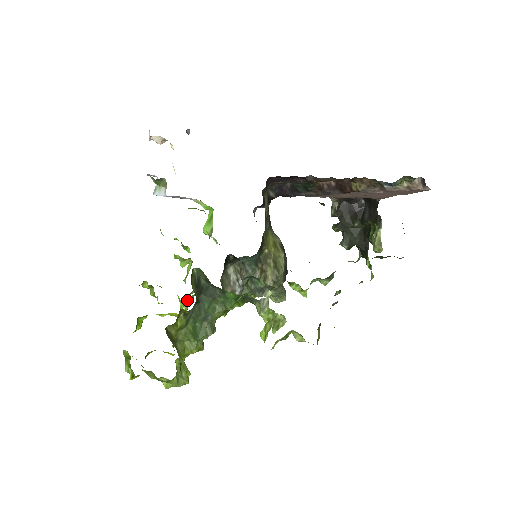
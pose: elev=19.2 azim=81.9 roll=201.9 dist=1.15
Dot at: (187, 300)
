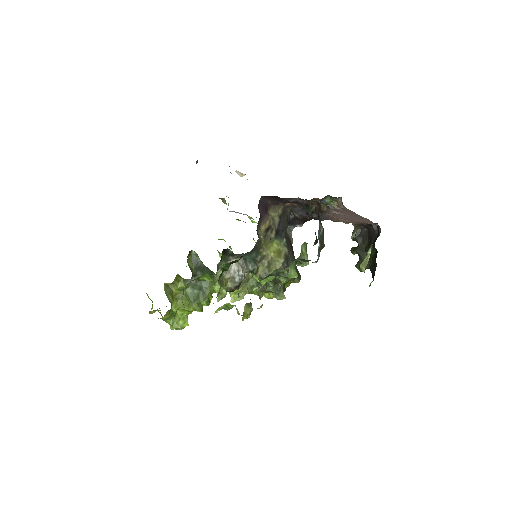
Dot at: occluded
